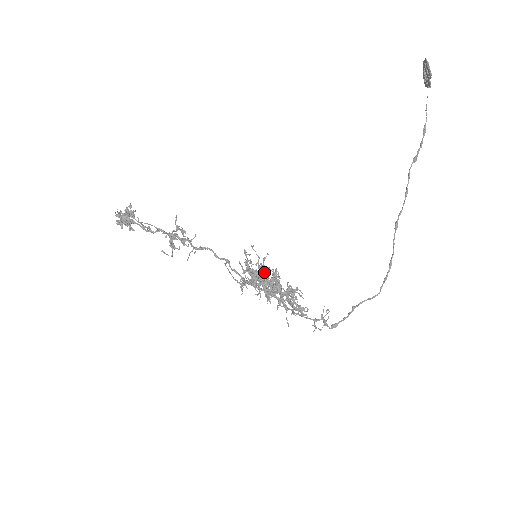
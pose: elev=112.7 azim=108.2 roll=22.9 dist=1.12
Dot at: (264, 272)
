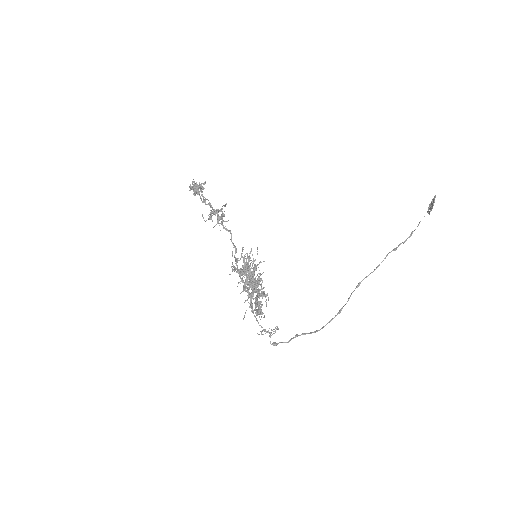
Dot at: (254, 270)
